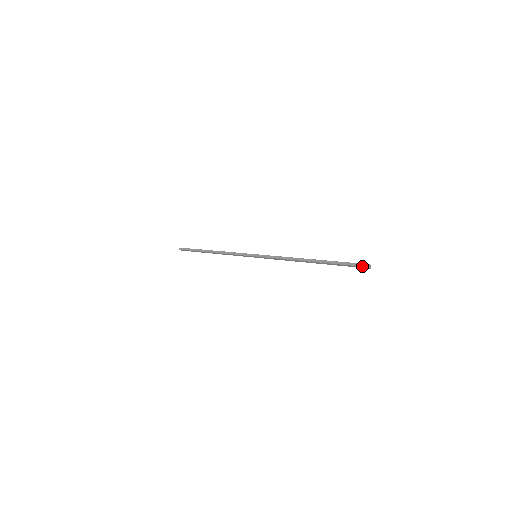
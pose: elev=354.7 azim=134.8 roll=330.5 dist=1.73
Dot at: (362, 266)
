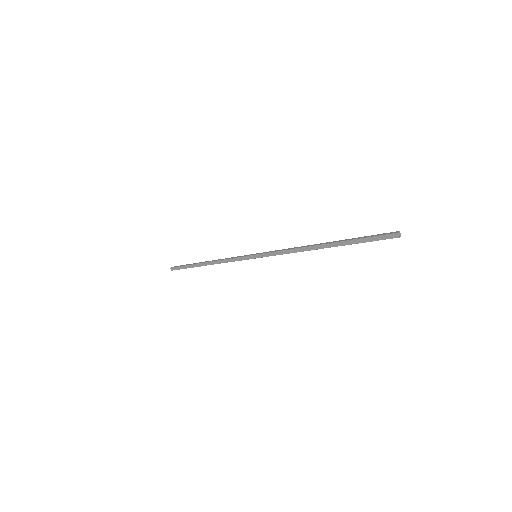
Dot at: (389, 234)
